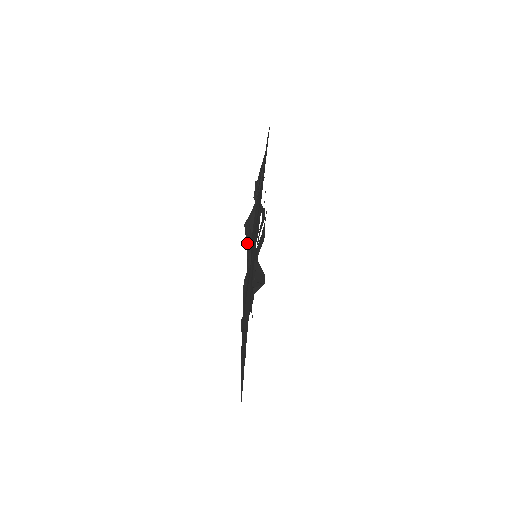
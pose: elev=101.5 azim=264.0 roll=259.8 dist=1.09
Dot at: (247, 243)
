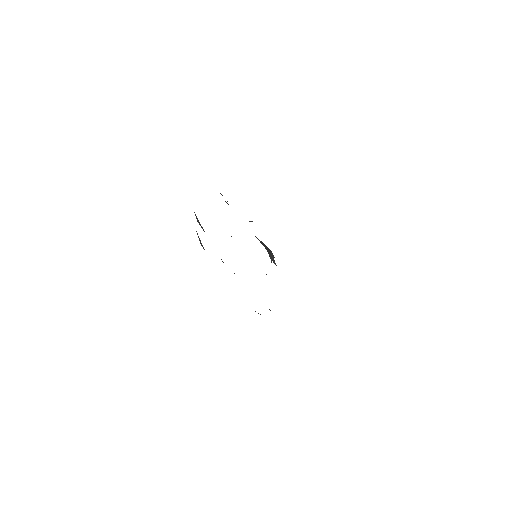
Dot at: occluded
